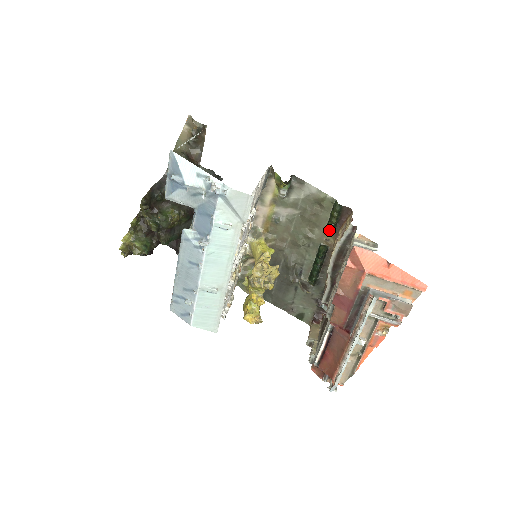
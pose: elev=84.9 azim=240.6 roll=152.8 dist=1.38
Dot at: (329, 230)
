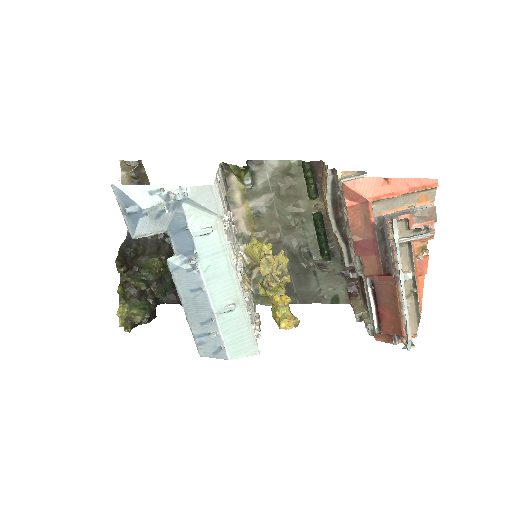
Dot at: (312, 193)
